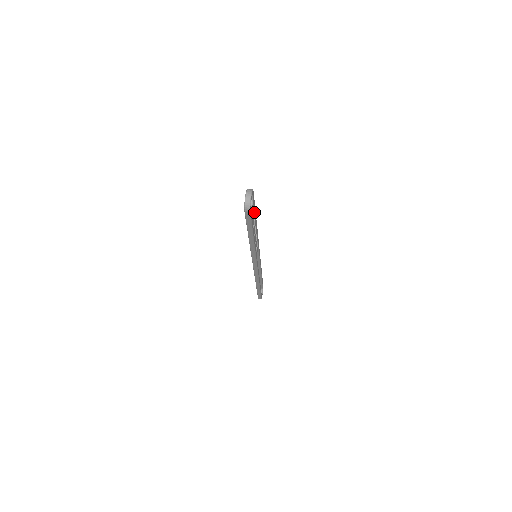
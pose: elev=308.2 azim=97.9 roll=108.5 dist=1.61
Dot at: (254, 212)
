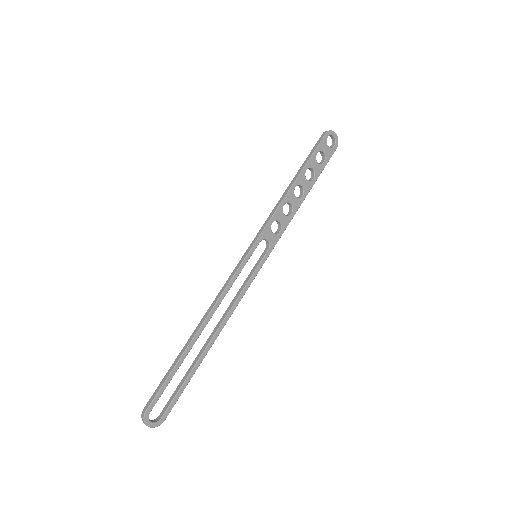
Dot at: (318, 169)
